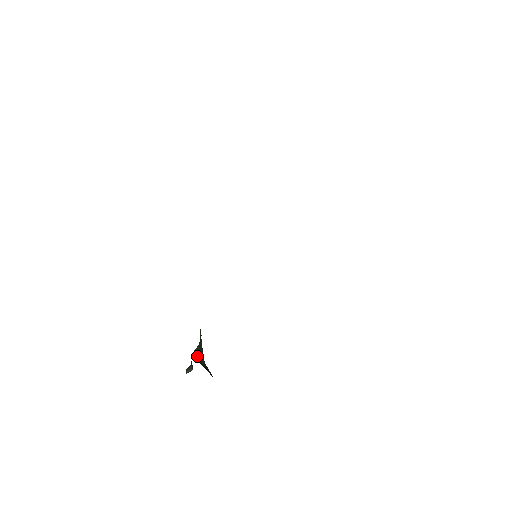
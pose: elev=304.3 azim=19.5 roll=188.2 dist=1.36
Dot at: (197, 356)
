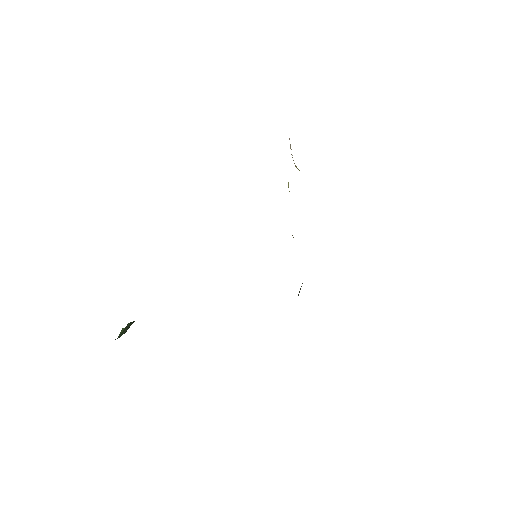
Dot at: occluded
